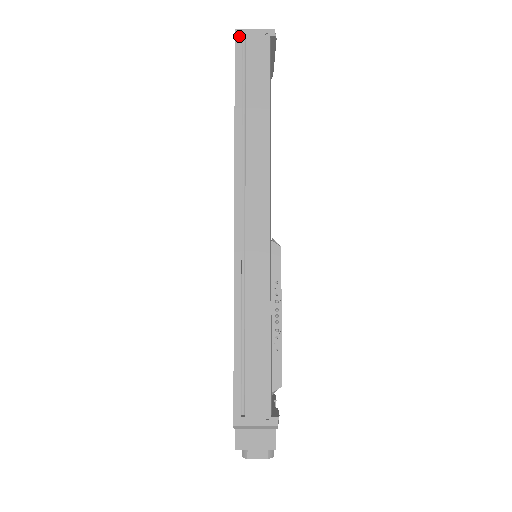
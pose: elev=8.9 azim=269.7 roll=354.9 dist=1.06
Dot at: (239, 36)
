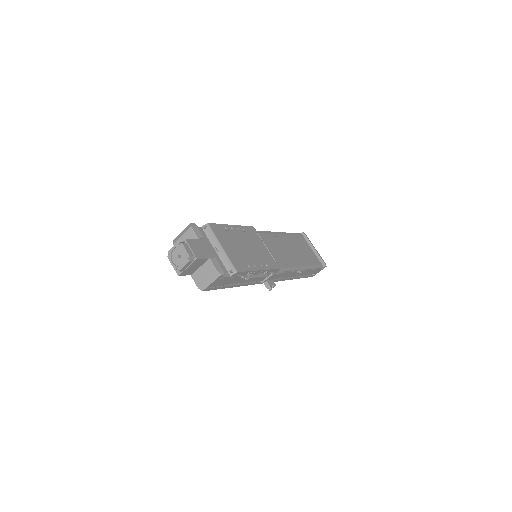
Dot at: occluded
